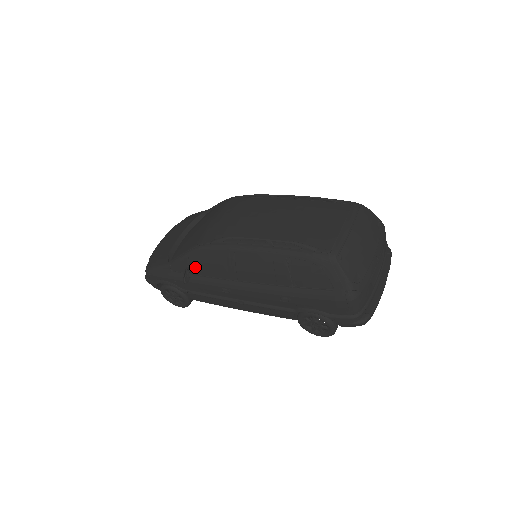
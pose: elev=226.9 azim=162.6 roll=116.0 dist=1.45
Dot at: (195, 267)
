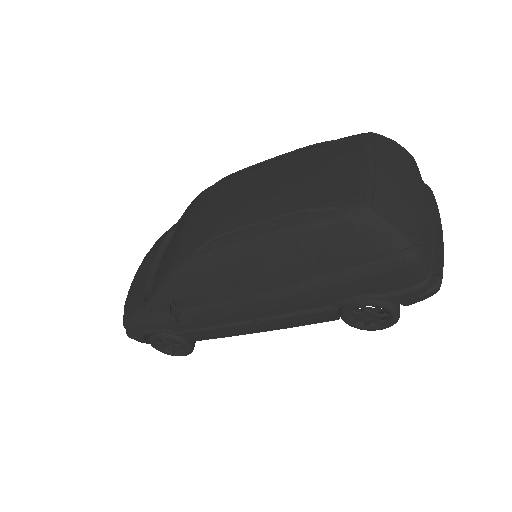
Dot at: (181, 296)
